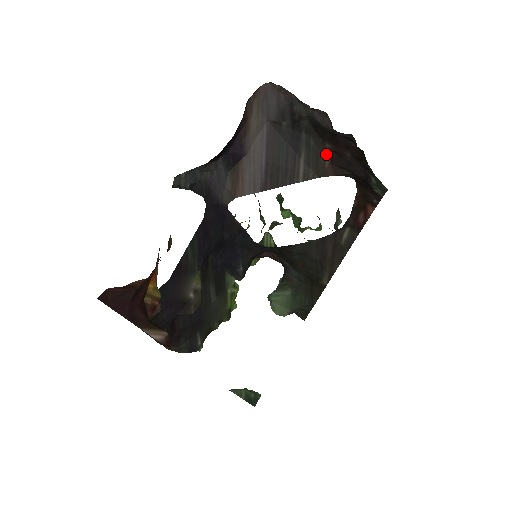
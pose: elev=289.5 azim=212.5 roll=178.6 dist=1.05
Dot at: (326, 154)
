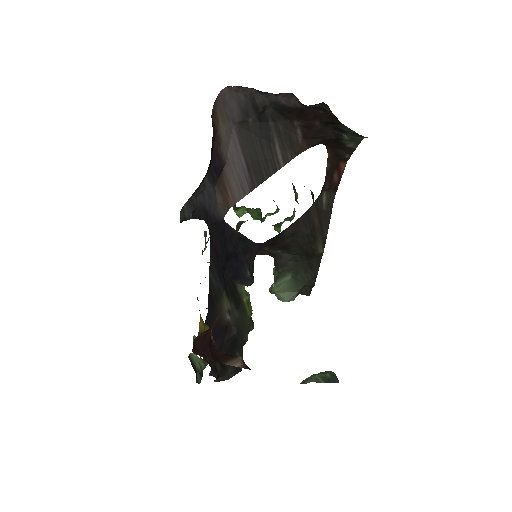
Dot at: (296, 132)
